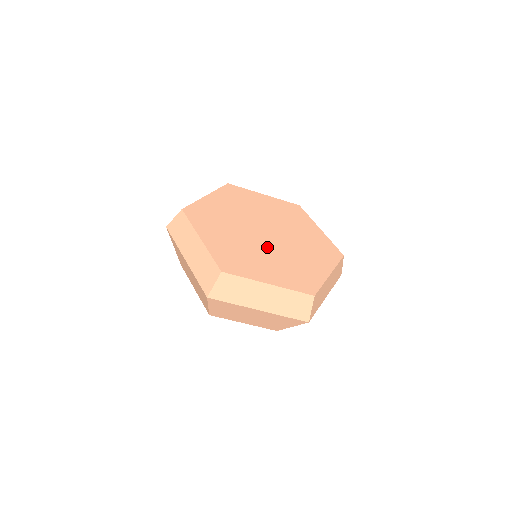
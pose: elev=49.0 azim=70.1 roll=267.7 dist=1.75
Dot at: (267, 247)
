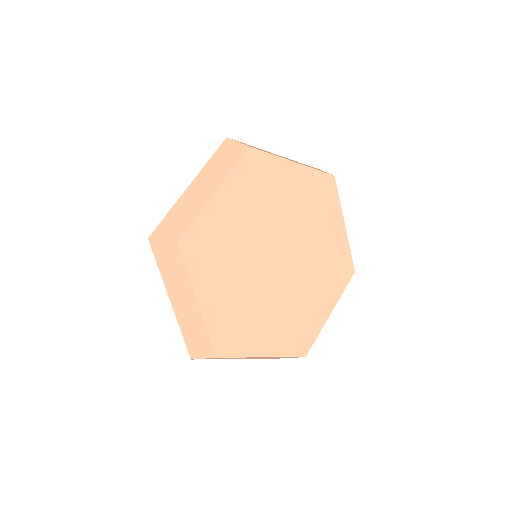
Dot at: (275, 289)
